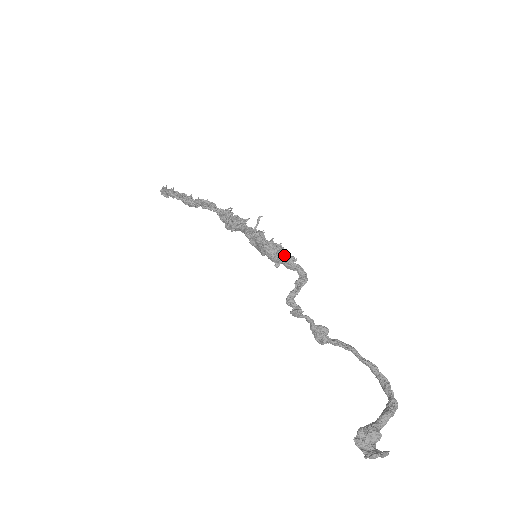
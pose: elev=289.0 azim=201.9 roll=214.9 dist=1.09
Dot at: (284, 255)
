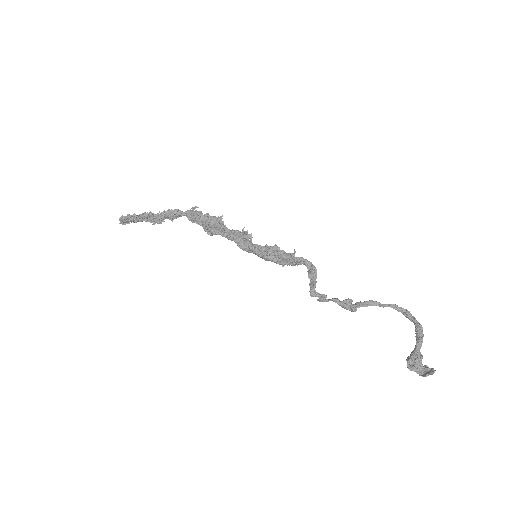
Dot at: (287, 259)
